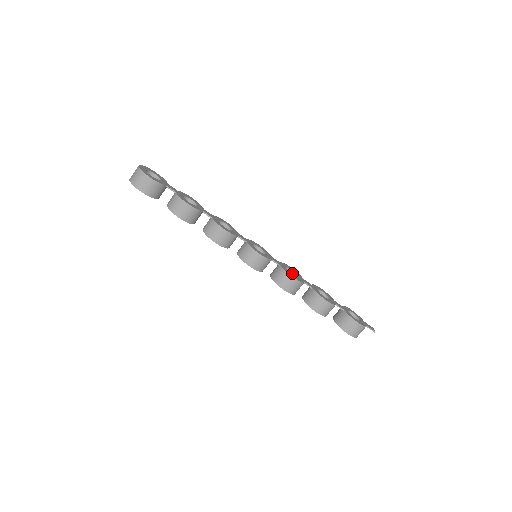
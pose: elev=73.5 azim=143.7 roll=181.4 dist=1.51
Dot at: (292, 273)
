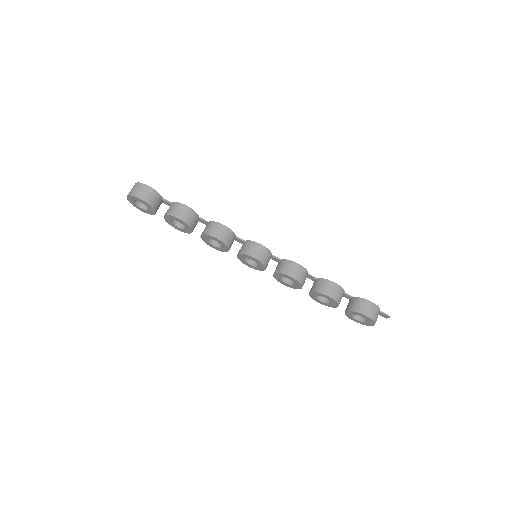
Dot at: occluded
